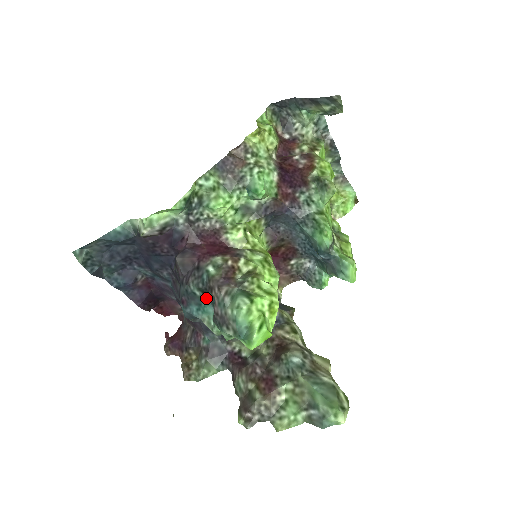
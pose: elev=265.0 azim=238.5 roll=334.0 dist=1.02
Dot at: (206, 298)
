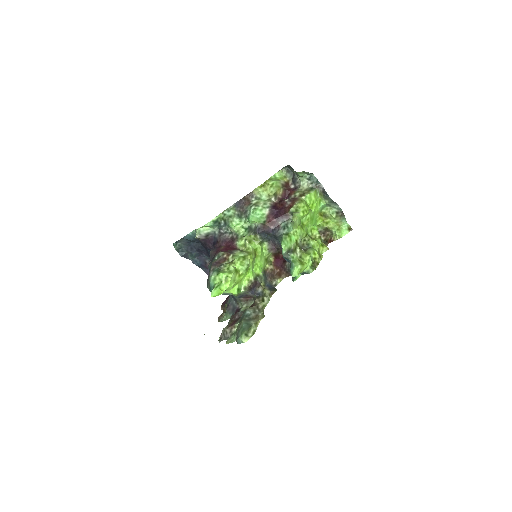
Dot at: occluded
